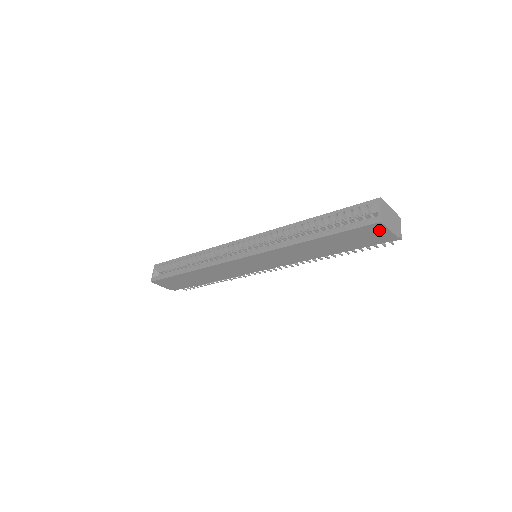
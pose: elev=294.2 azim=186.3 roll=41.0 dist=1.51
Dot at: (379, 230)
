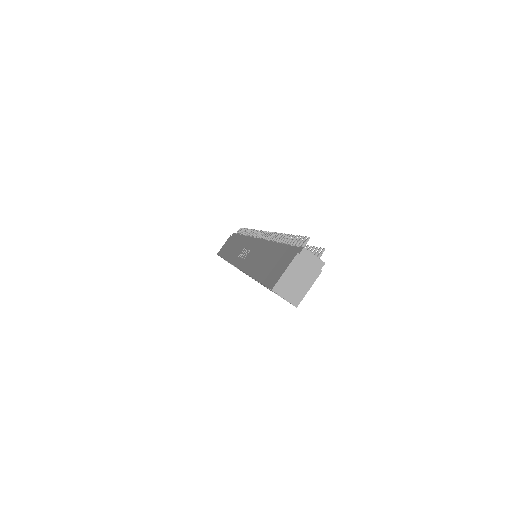
Dot at: occluded
